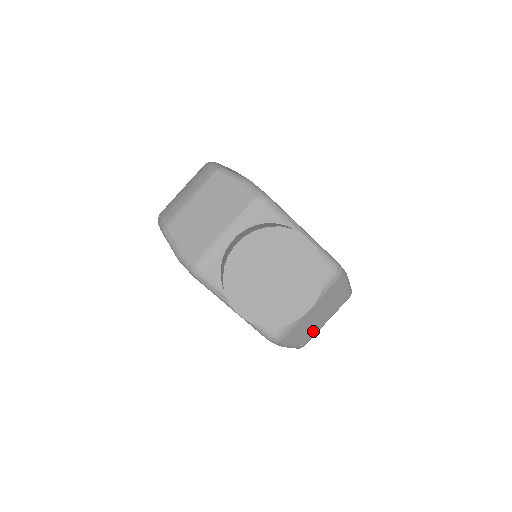
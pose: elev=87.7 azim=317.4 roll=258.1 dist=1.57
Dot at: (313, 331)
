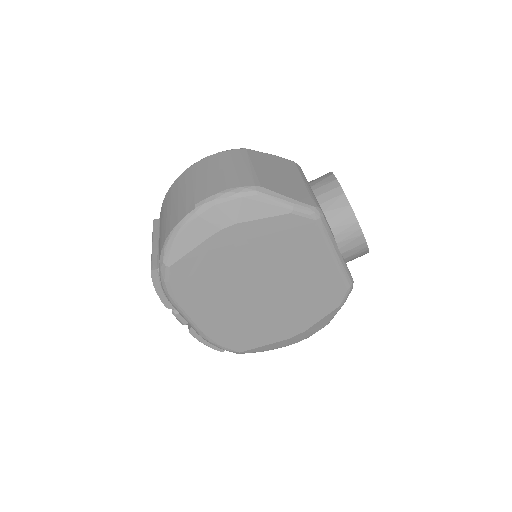
Dot at: occluded
